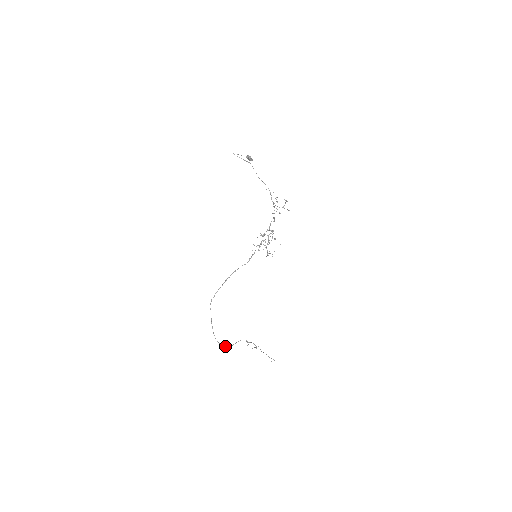
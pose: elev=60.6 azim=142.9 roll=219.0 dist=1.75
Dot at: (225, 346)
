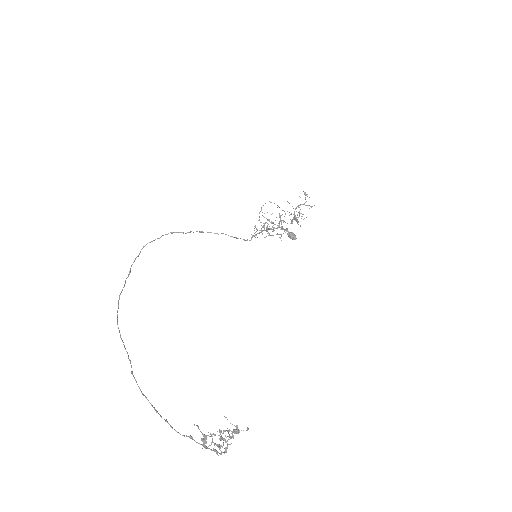
Dot at: occluded
